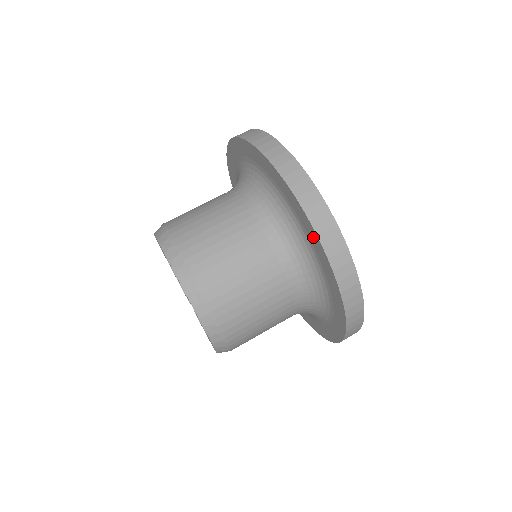
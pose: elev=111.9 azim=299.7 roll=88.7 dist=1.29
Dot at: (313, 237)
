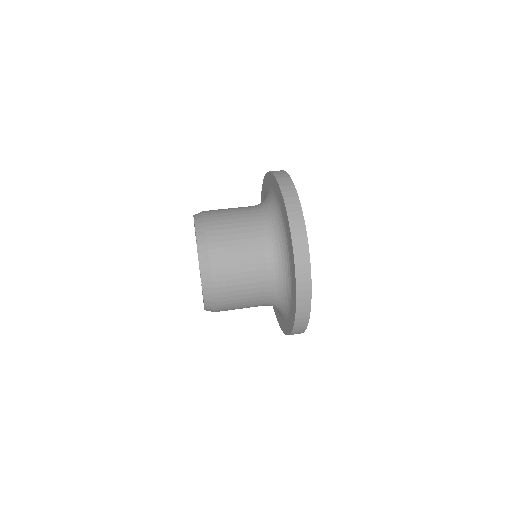
Dot at: (290, 241)
